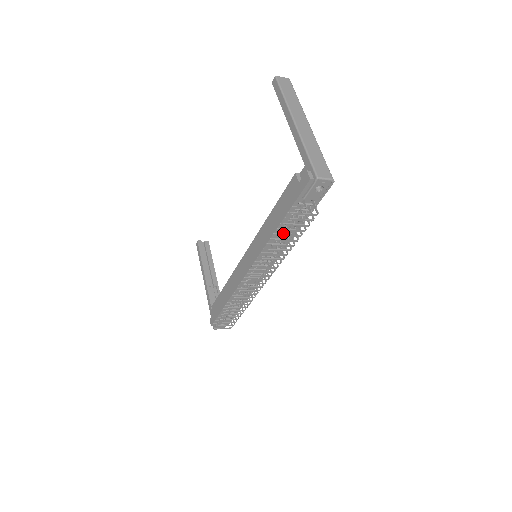
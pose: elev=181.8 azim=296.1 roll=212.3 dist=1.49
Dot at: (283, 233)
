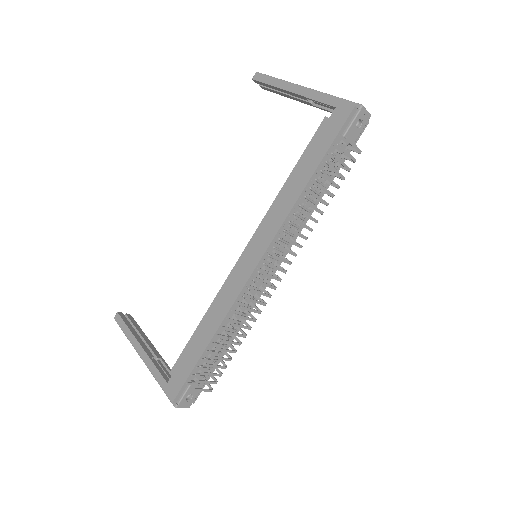
Dot at: (309, 197)
